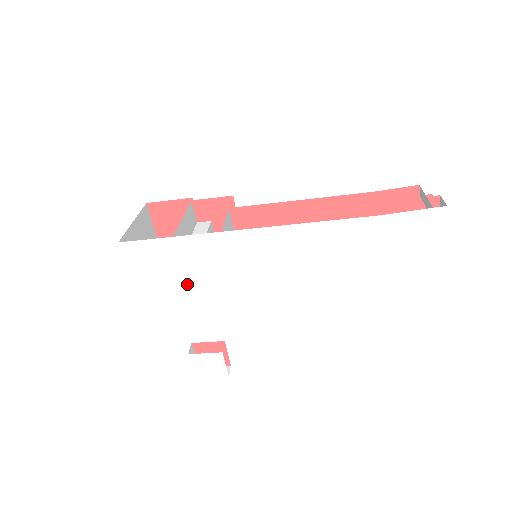
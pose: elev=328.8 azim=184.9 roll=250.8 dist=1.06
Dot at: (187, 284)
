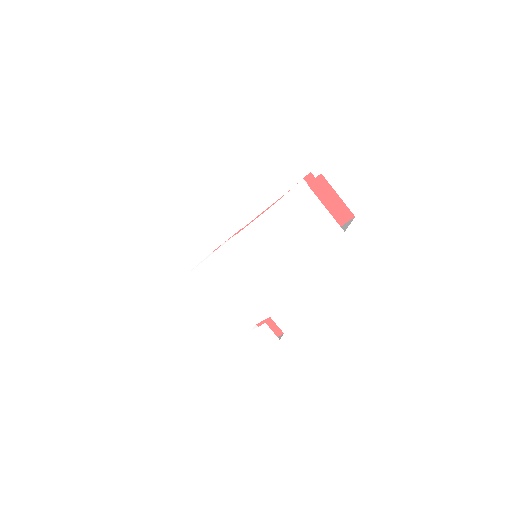
Dot at: (224, 285)
